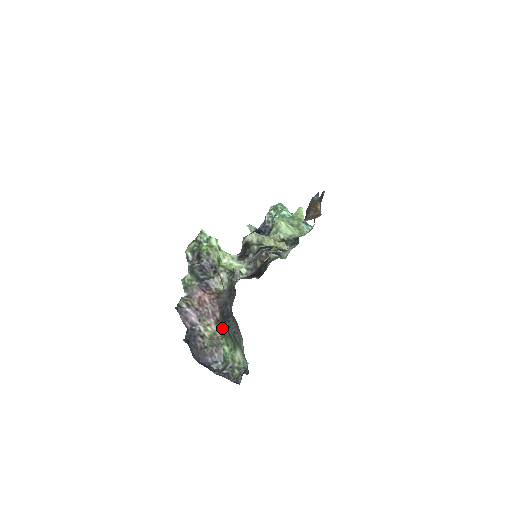
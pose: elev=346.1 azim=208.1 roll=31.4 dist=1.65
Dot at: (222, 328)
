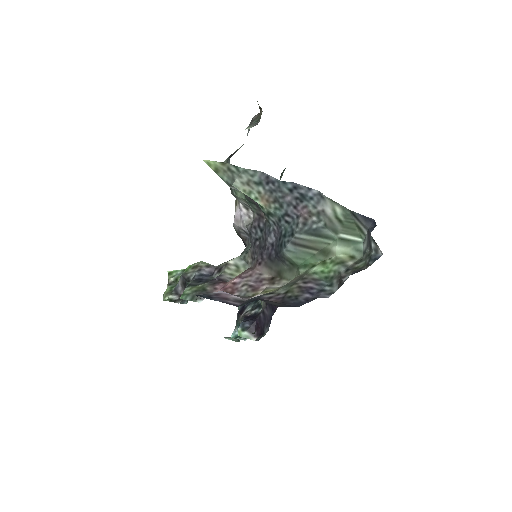
Dot at: (285, 271)
